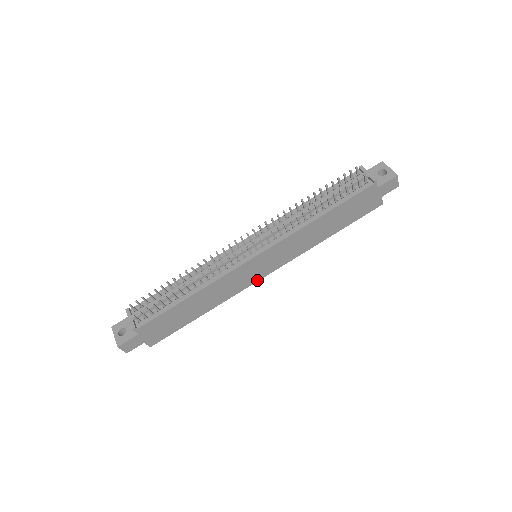
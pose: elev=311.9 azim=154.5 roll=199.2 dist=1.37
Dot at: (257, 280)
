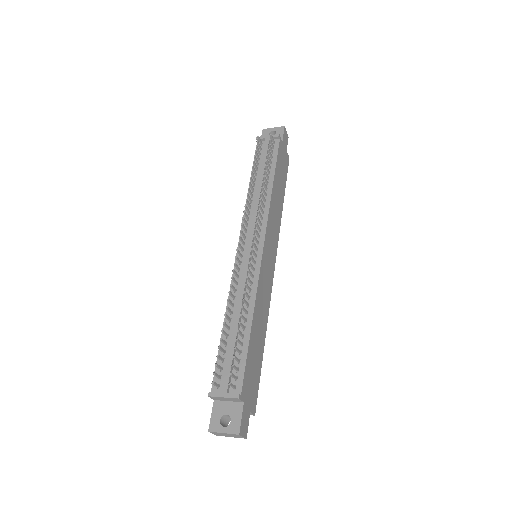
Dot at: (273, 276)
